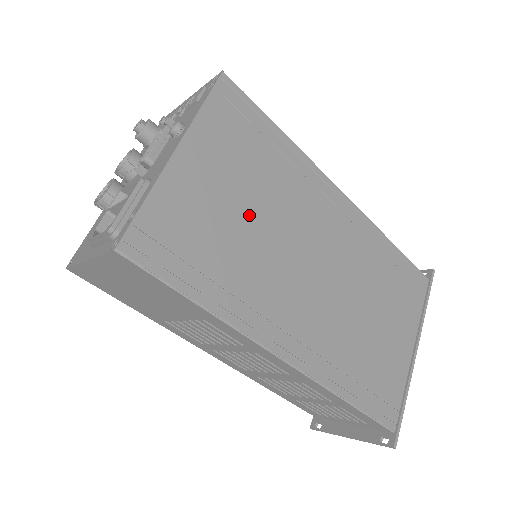
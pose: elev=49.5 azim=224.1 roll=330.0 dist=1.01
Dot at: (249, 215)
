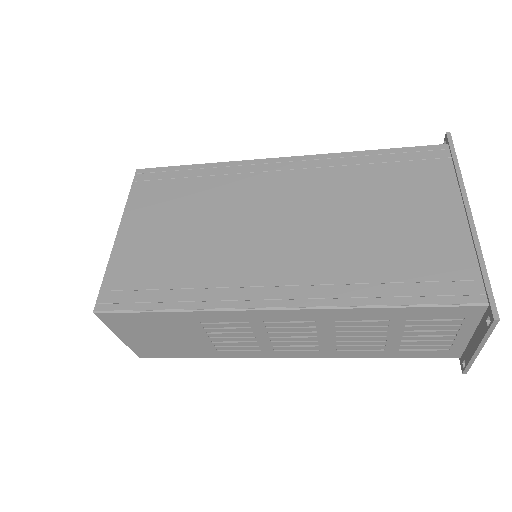
Dot at: (191, 231)
